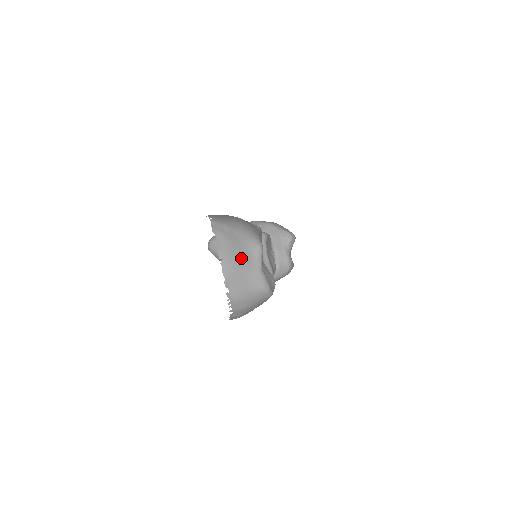
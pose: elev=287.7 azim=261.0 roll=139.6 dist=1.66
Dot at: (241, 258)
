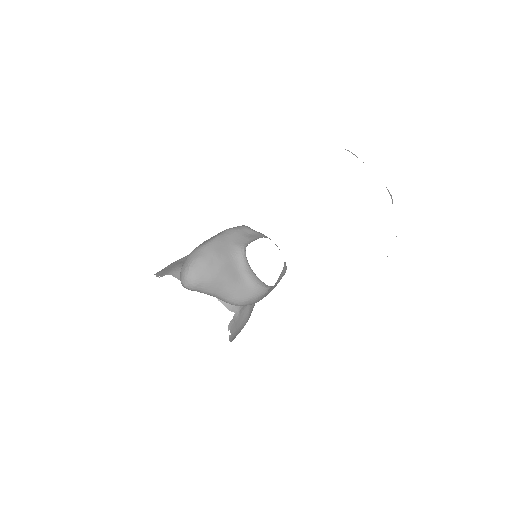
Dot at: occluded
